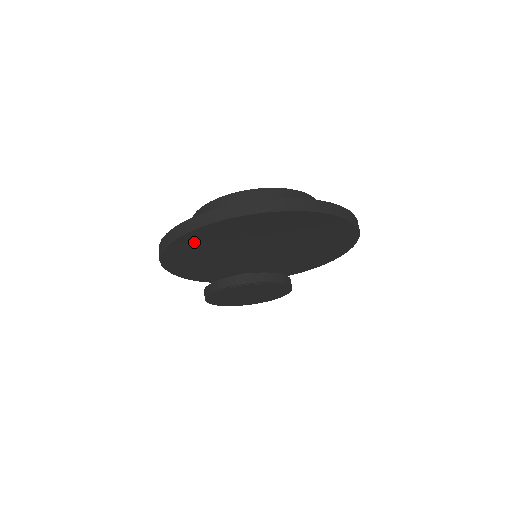
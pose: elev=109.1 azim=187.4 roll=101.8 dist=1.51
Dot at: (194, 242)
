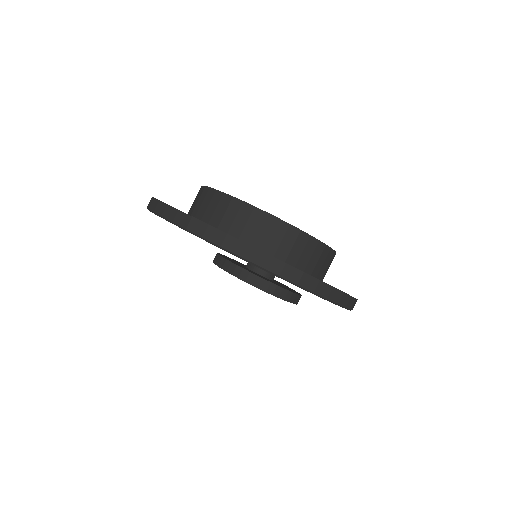
Dot at: occluded
